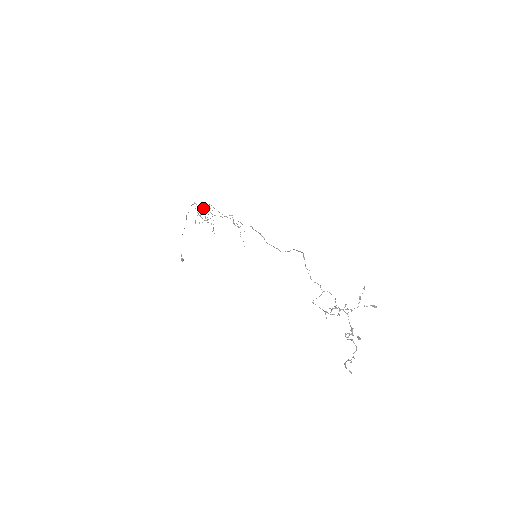
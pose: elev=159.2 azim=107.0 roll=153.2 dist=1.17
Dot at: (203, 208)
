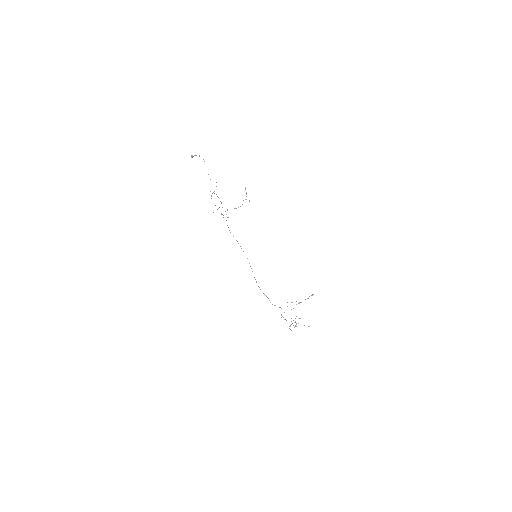
Dot at: occluded
